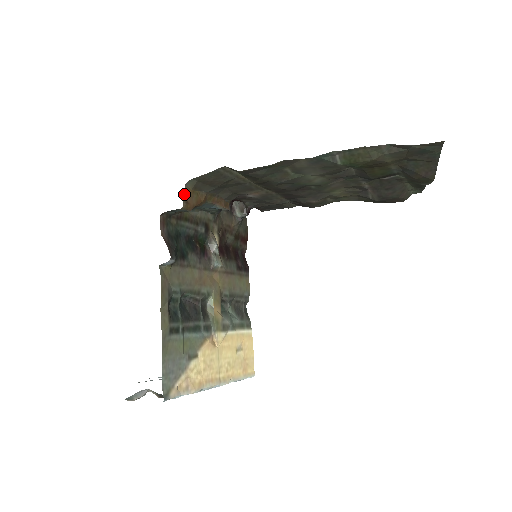
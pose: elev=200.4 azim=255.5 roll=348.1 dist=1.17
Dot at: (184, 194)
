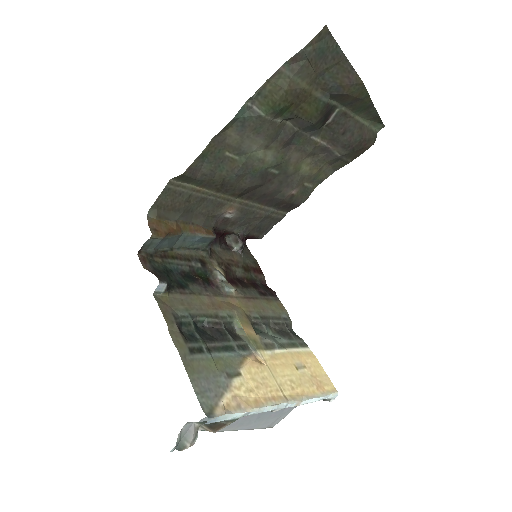
Dot at: (149, 224)
